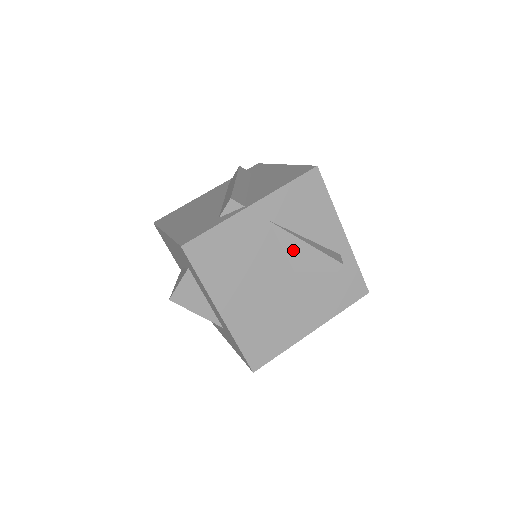
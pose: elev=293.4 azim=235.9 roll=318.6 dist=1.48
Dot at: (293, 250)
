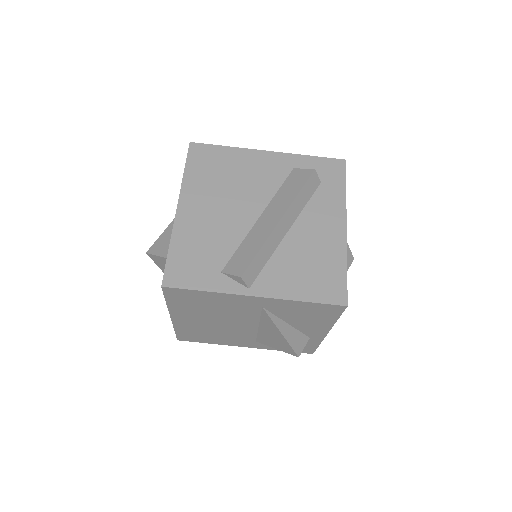
Dot at: (268, 326)
